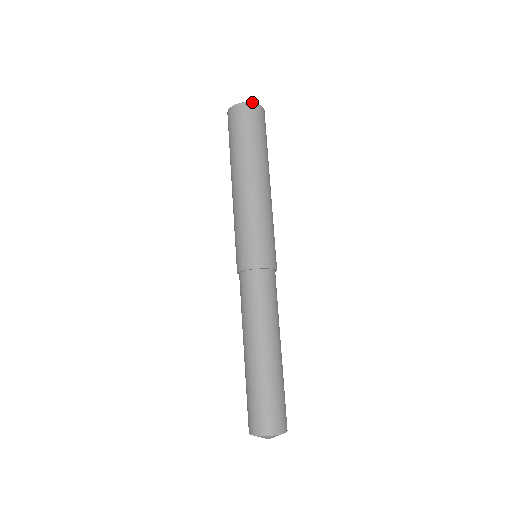
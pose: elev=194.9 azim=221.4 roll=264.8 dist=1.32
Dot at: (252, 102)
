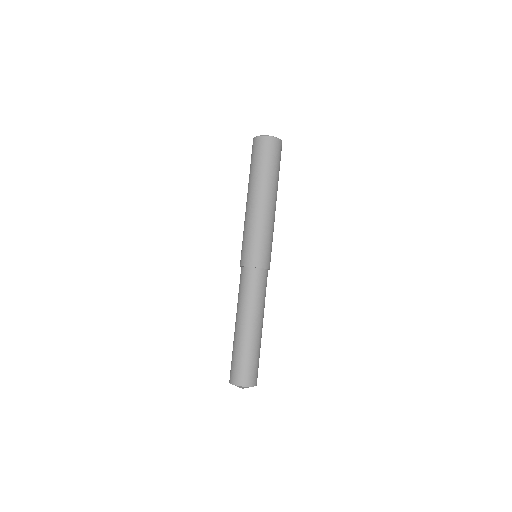
Dot at: occluded
